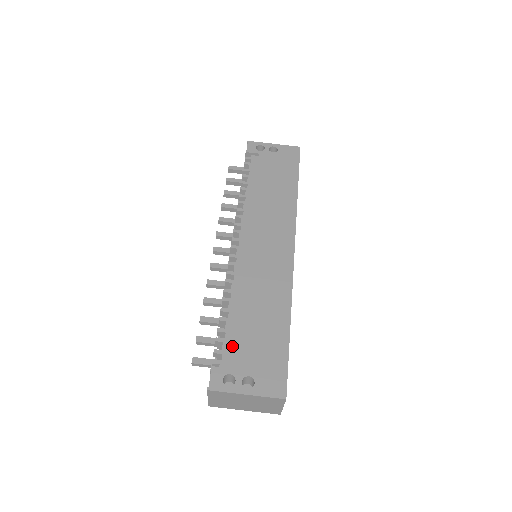
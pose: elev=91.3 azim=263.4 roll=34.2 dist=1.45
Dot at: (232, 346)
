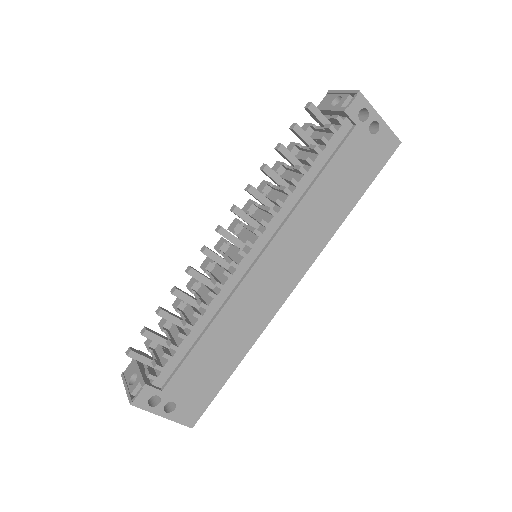
Dot at: (175, 367)
